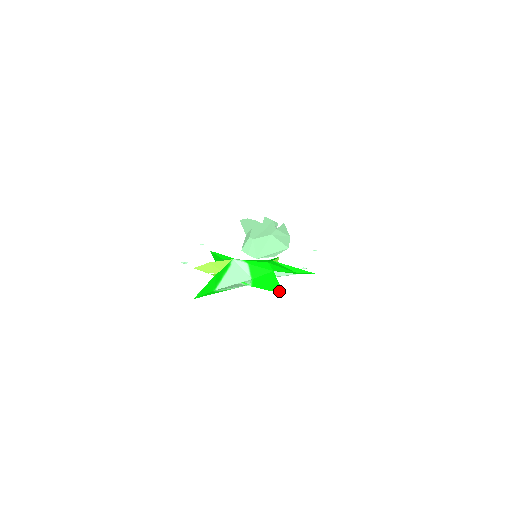
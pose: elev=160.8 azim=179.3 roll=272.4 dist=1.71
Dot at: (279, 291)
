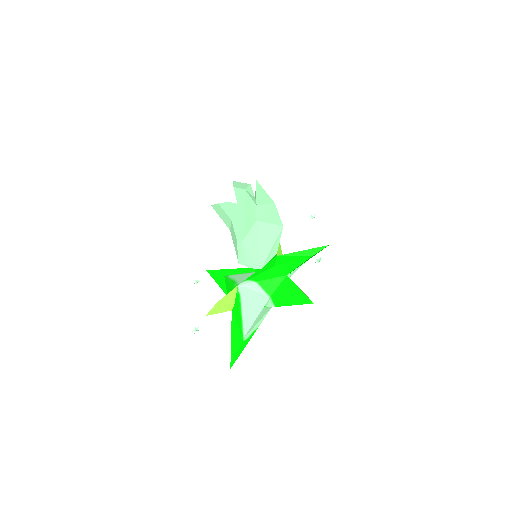
Dot at: (307, 302)
